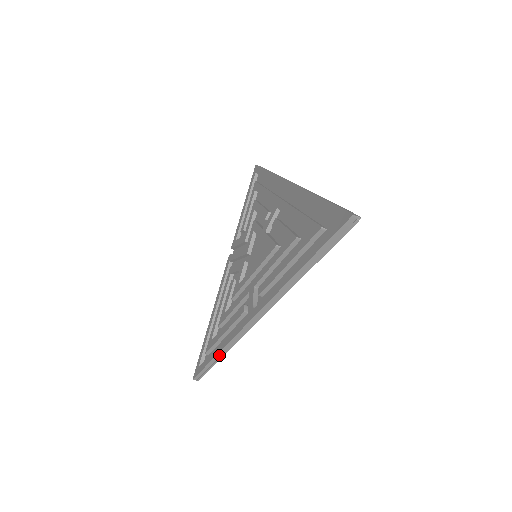
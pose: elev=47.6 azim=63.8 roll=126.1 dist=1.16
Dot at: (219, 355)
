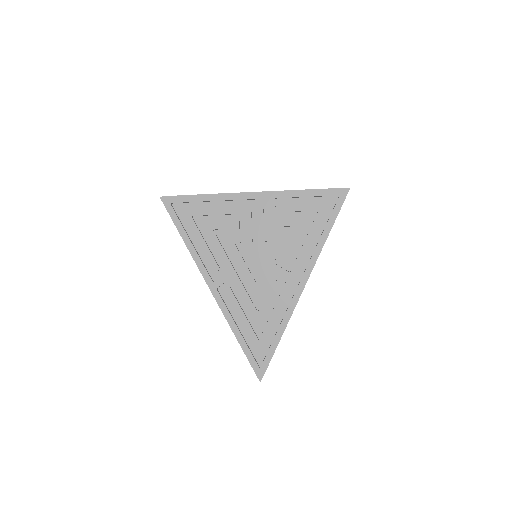
Dot at: (184, 241)
